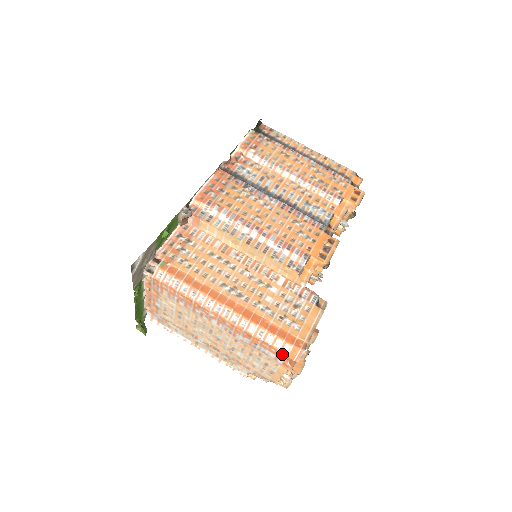
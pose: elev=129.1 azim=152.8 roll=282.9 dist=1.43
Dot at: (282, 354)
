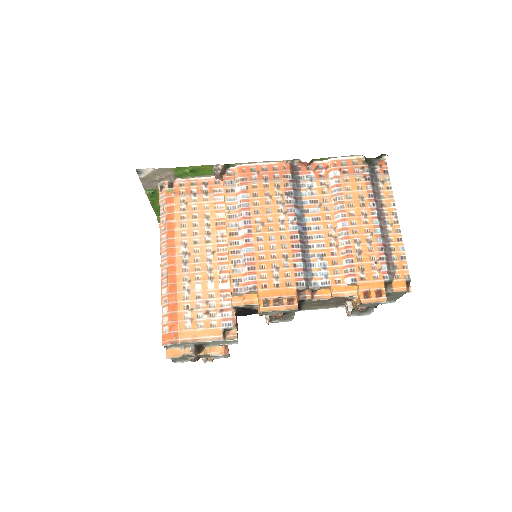
Dot at: (162, 330)
